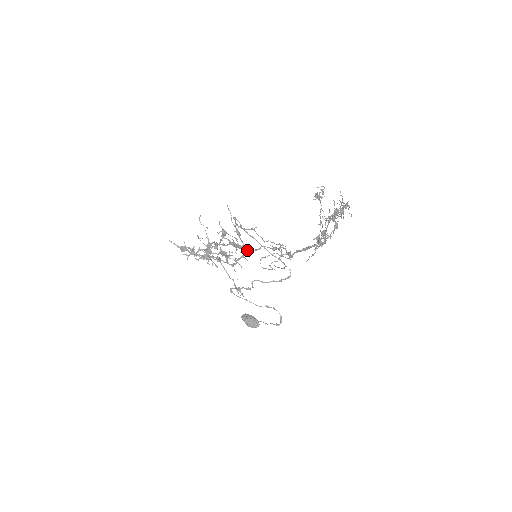
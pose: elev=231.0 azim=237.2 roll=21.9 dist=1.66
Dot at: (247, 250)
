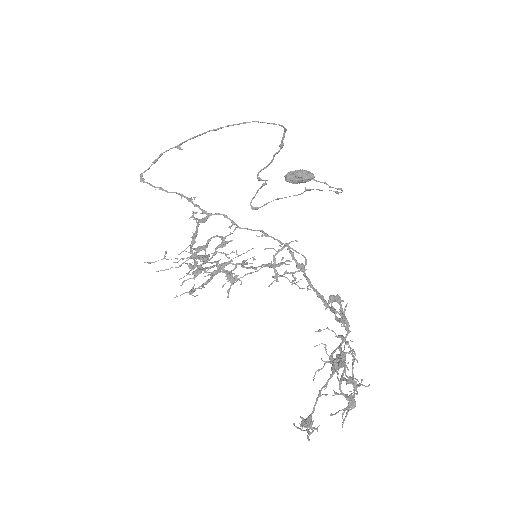
Dot at: occluded
